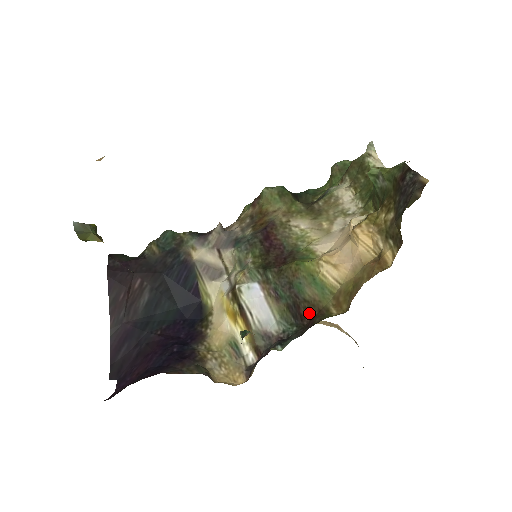
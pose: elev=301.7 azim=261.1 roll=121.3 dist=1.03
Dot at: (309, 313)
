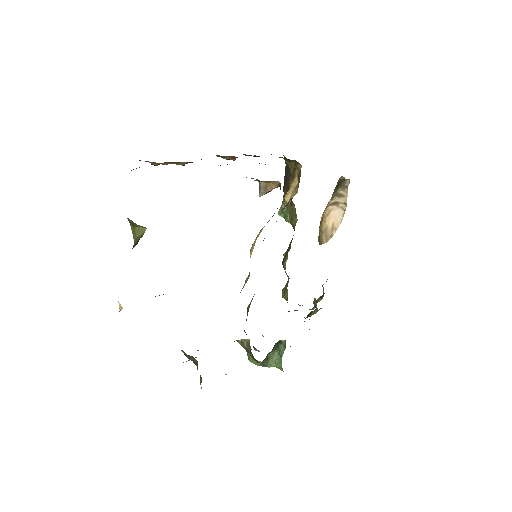
Dot at: occluded
